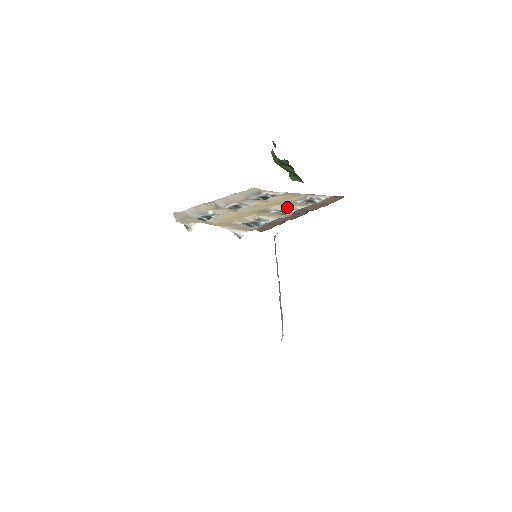
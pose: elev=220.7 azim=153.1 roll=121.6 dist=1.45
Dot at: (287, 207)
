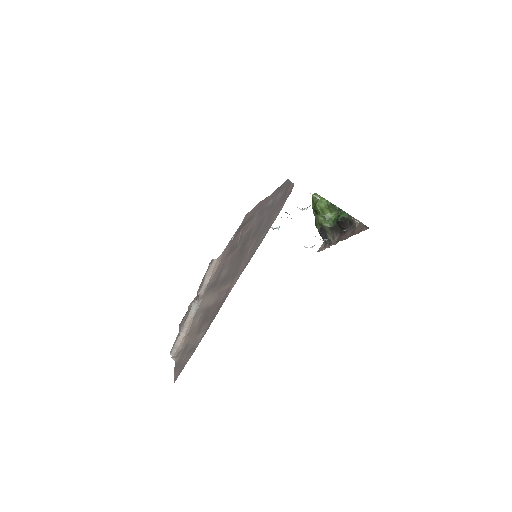
Dot at: occluded
